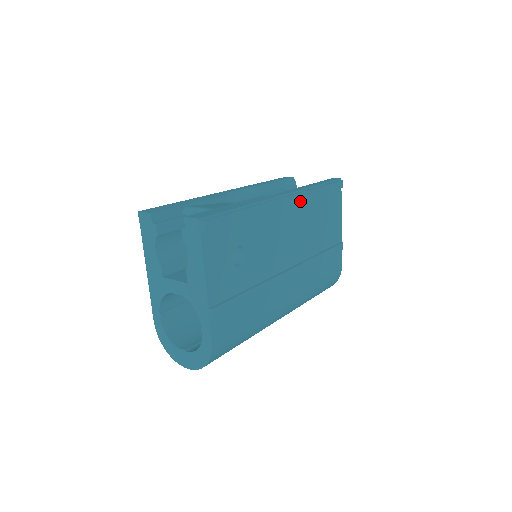
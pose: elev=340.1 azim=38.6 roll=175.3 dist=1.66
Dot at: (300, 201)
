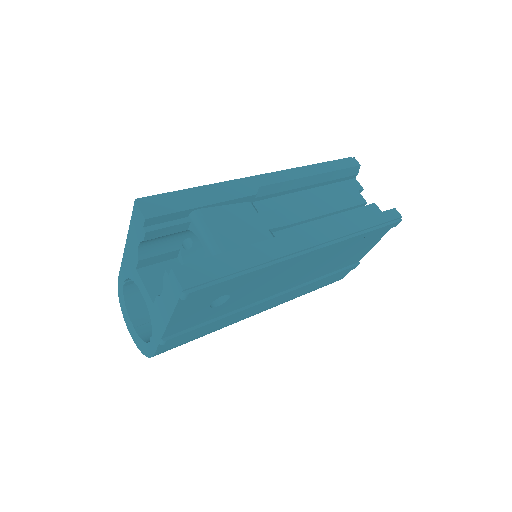
Dot at: occluded
